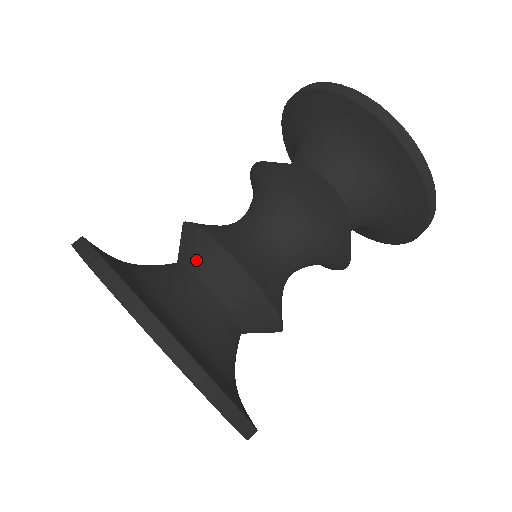
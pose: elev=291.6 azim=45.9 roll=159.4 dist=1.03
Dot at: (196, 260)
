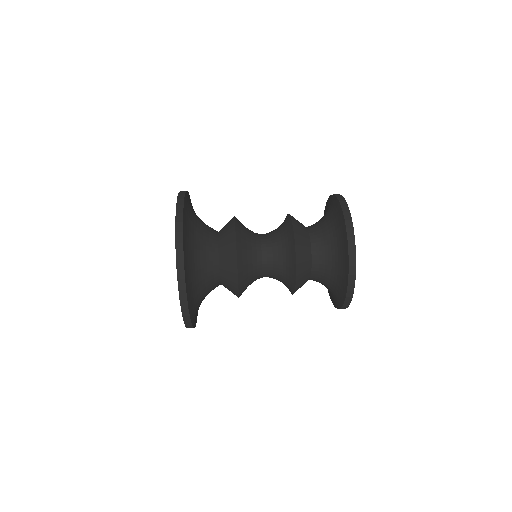
Dot at: (223, 230)
